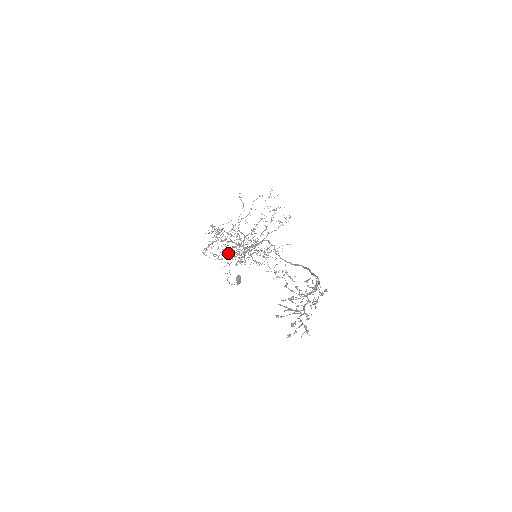
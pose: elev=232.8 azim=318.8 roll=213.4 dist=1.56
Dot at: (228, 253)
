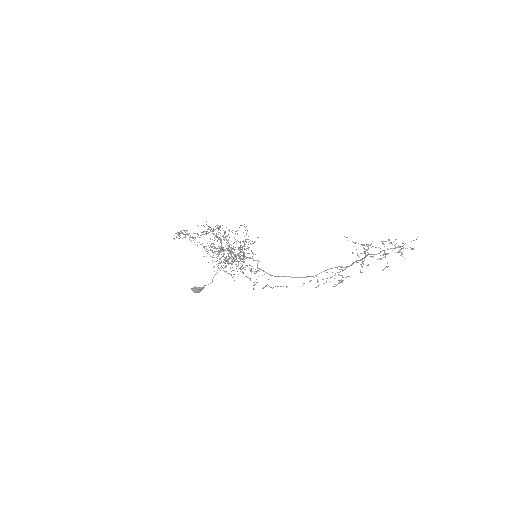
Dot at: (221, 248)
